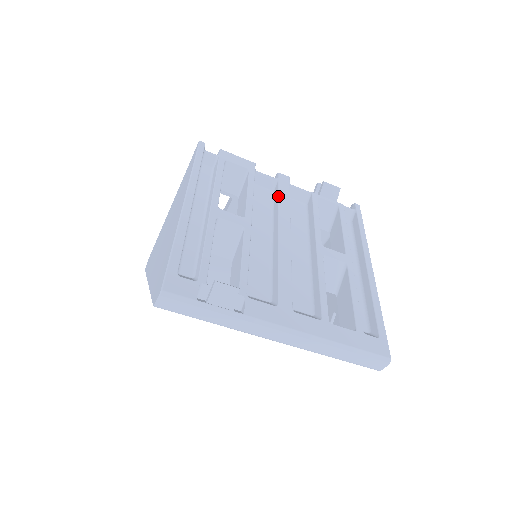
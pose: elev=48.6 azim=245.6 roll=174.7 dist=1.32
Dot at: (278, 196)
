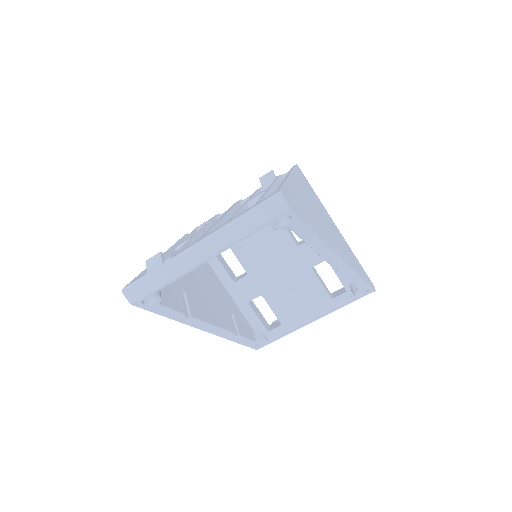
Dot at: occluded
